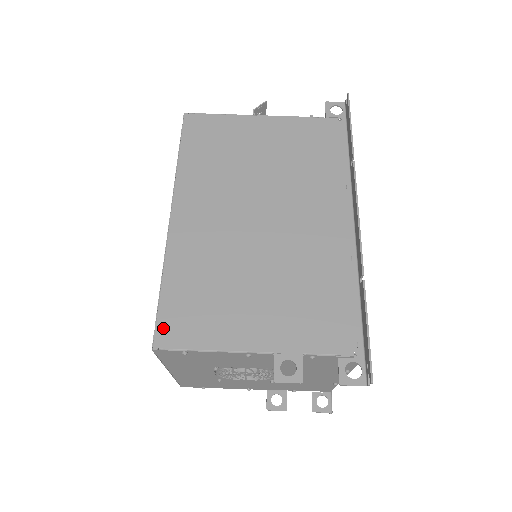
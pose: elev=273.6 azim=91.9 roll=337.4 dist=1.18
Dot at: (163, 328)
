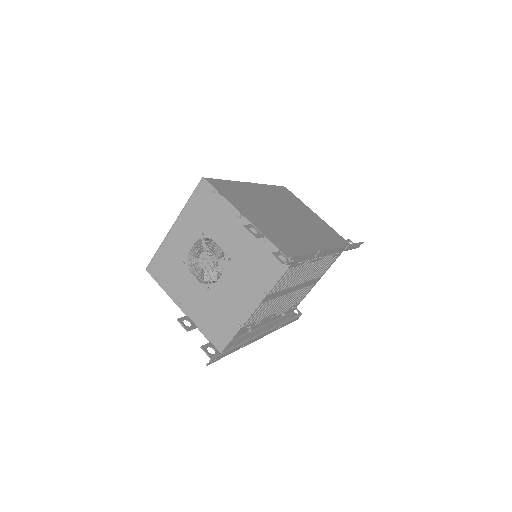
Dot at: (214, 181)
